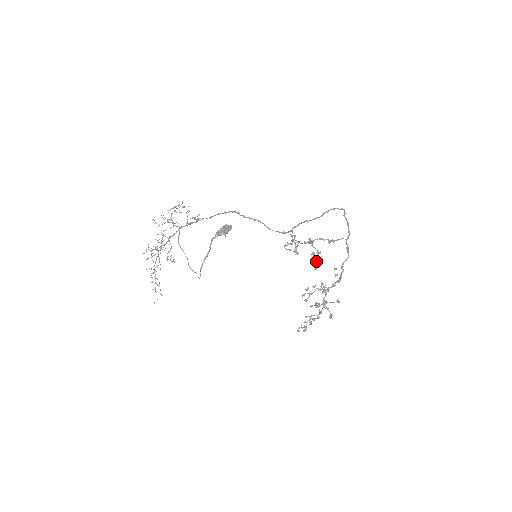
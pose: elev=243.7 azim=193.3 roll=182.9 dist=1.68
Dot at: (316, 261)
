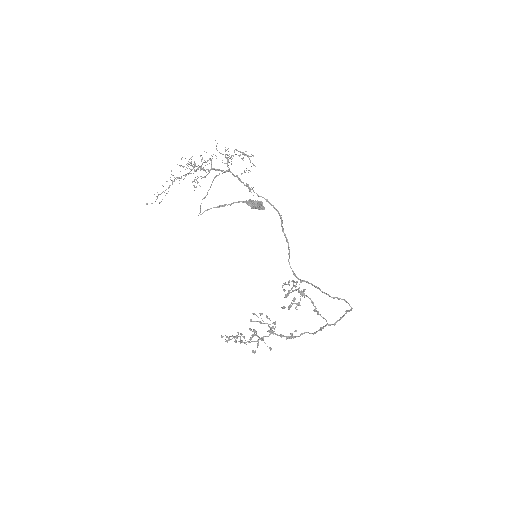
Dot at: (290, 307)
